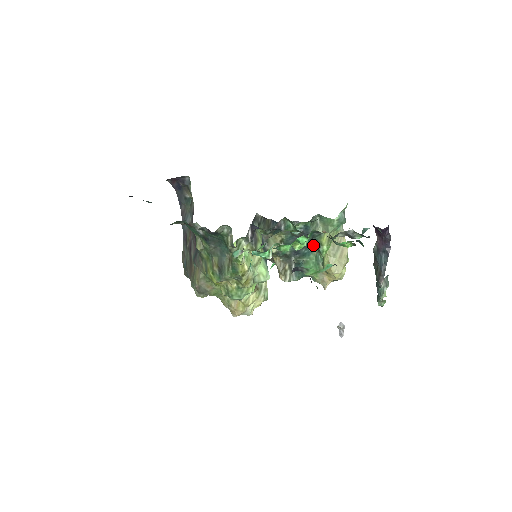
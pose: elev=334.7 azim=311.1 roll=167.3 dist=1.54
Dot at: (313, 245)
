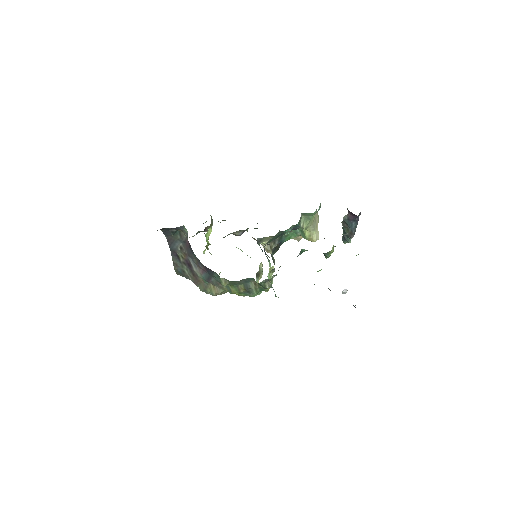
Dot at: (292, 225)
